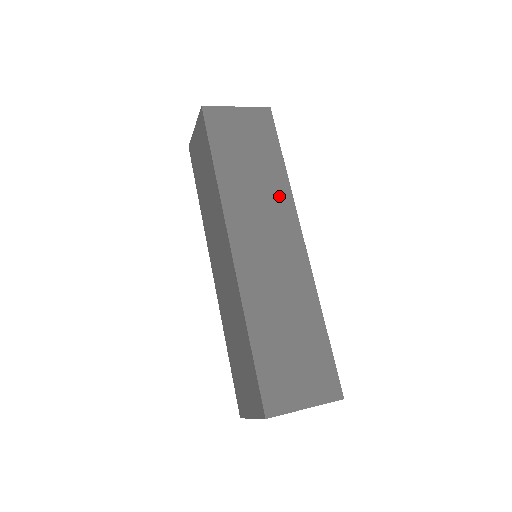
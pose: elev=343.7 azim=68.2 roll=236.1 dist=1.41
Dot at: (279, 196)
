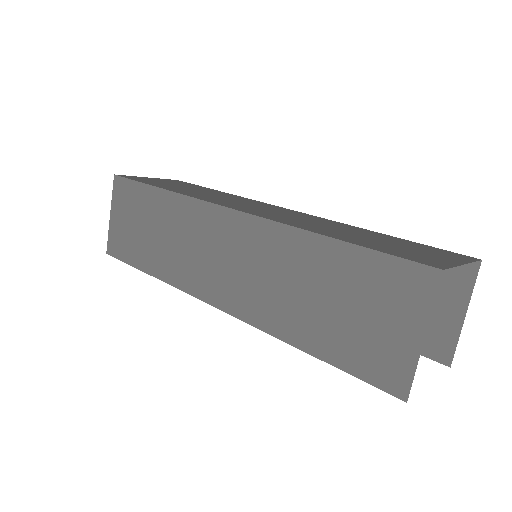
Dot at: occluded
